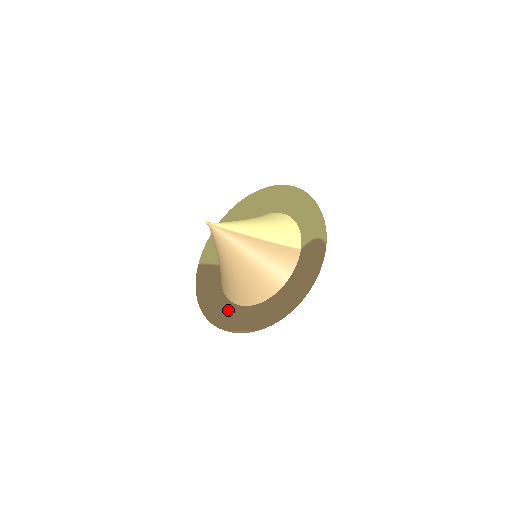
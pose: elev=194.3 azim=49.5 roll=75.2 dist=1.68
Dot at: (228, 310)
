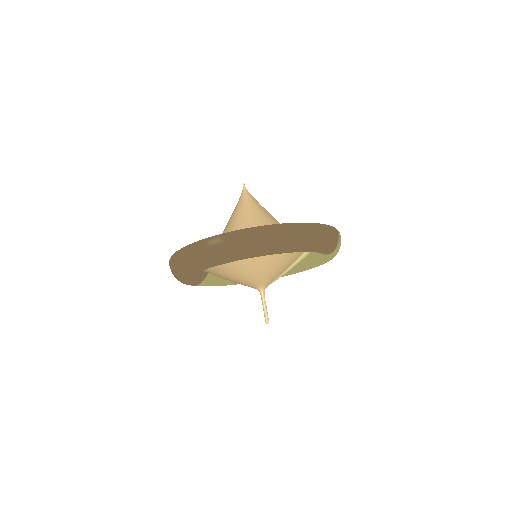
Dot at: occluded
